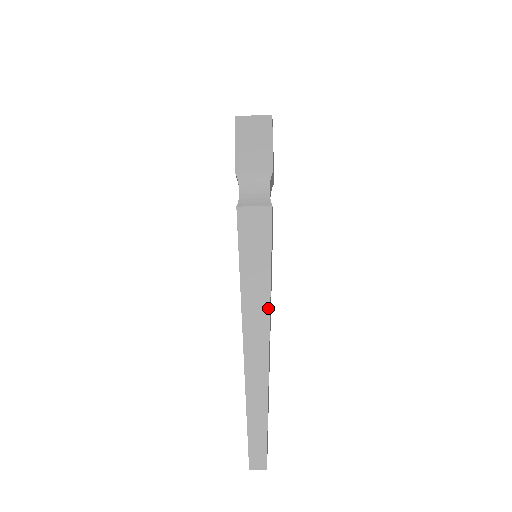
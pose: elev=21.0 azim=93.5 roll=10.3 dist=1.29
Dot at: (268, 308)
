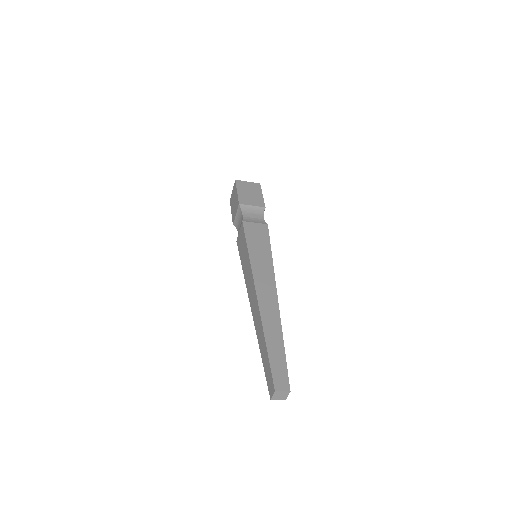
Dot at: (274, 279)
